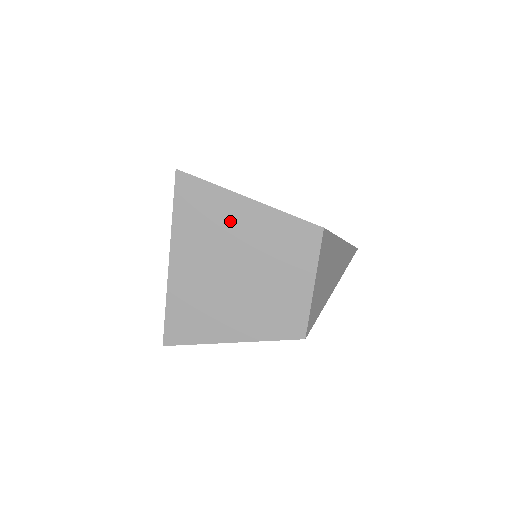
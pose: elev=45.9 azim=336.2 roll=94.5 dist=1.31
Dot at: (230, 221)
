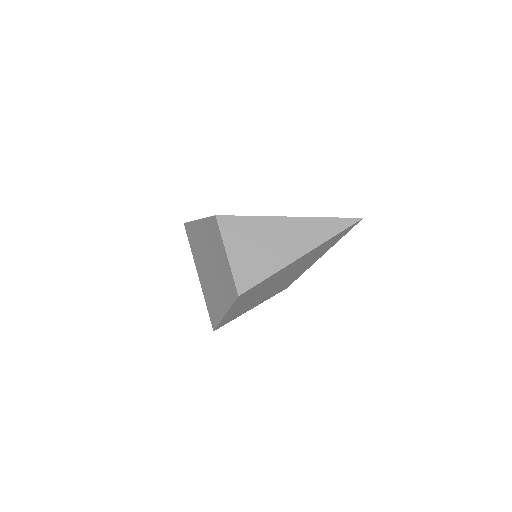
Dot at: (199, 238)
